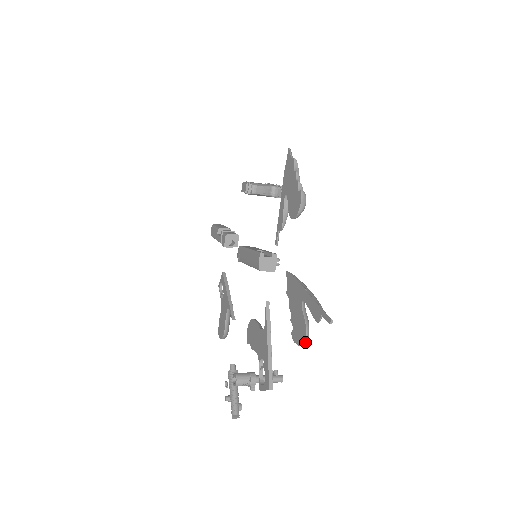
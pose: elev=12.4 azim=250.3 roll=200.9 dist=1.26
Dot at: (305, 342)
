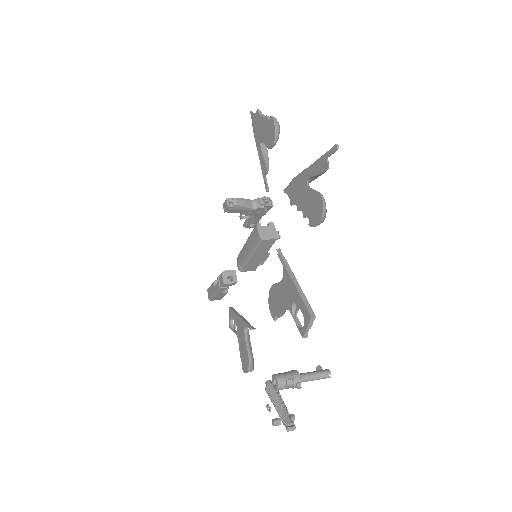
Dot at: (324, 208)
